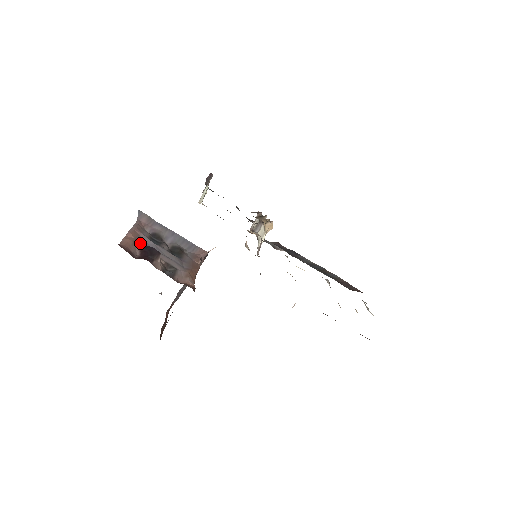
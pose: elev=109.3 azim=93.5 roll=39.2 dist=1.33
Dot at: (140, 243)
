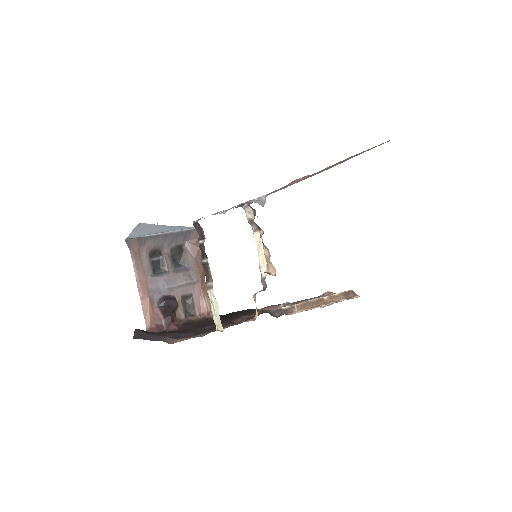
Dot at: (154, 295)
